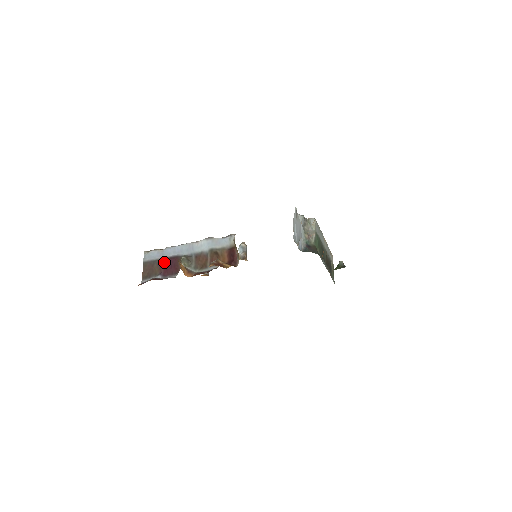
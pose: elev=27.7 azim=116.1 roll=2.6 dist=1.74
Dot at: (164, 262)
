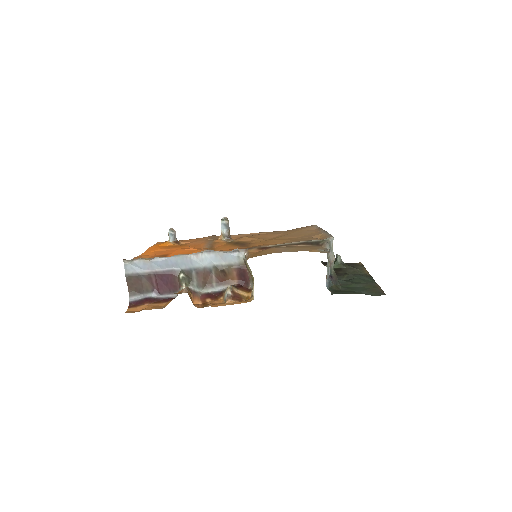
Dot at: (156, 277)
